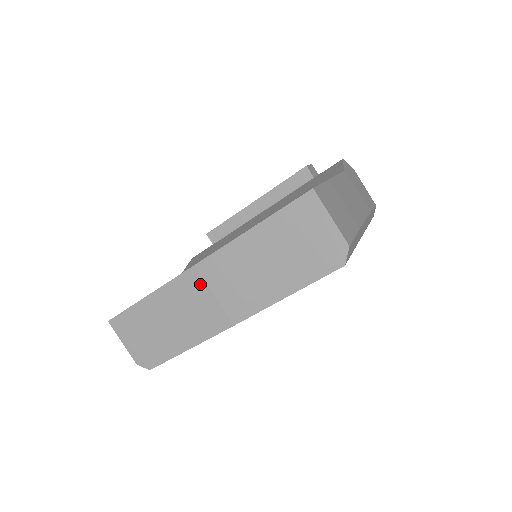
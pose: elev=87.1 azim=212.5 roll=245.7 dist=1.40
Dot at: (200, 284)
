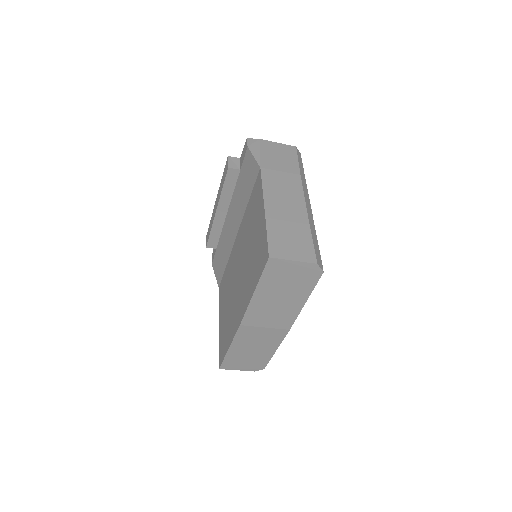
Dot at: (252, 329)
